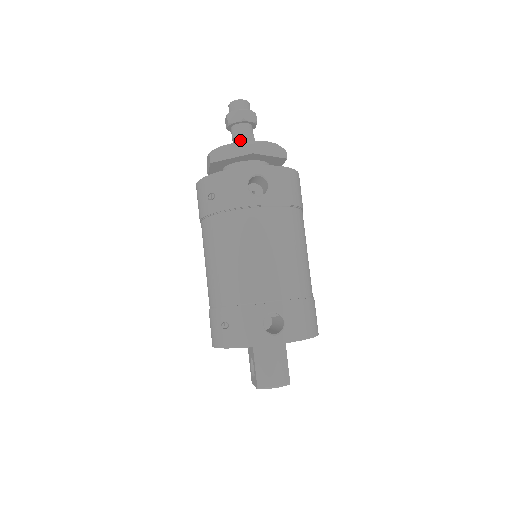
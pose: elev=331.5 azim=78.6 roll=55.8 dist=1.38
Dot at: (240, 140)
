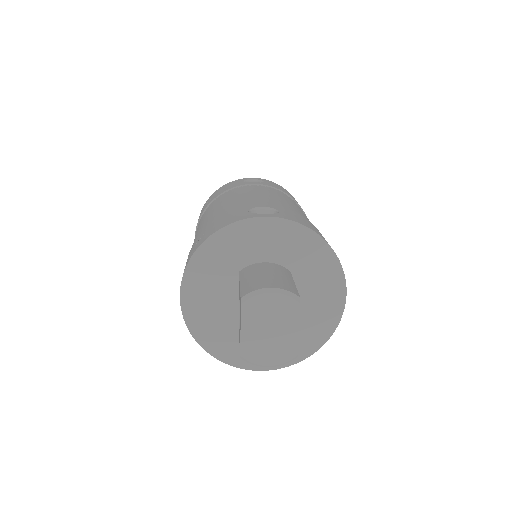
Dot at: occluded
